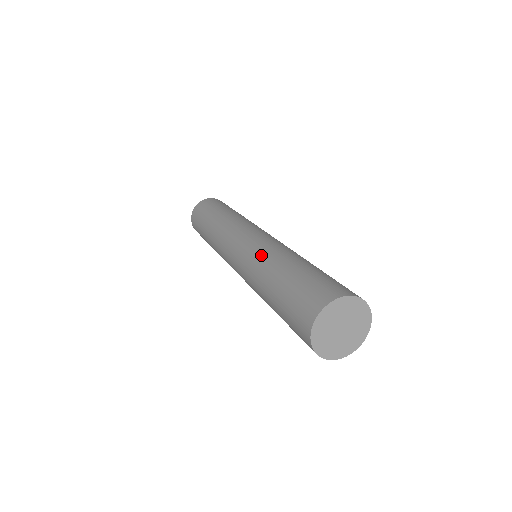
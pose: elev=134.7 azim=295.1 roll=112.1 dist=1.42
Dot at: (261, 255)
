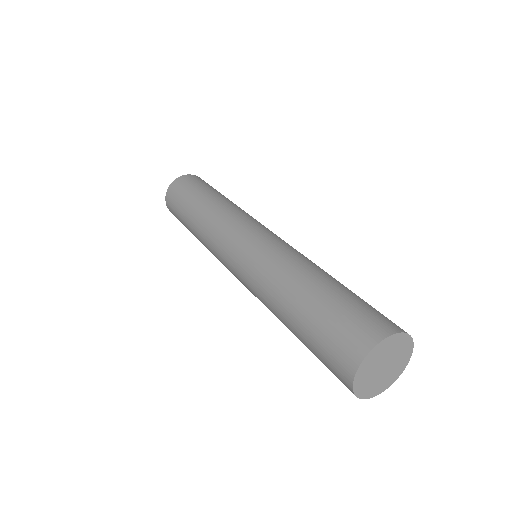
Dot at: (276, 262)
